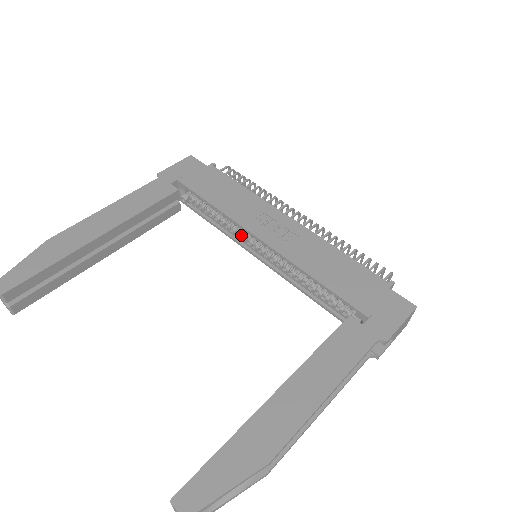
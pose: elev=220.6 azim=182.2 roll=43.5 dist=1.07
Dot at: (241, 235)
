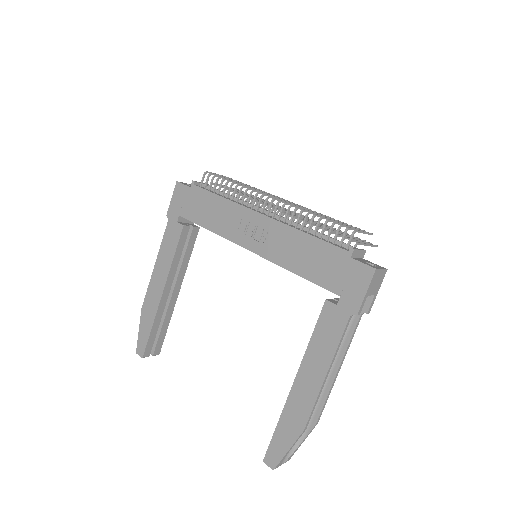
Dot at: occluded
